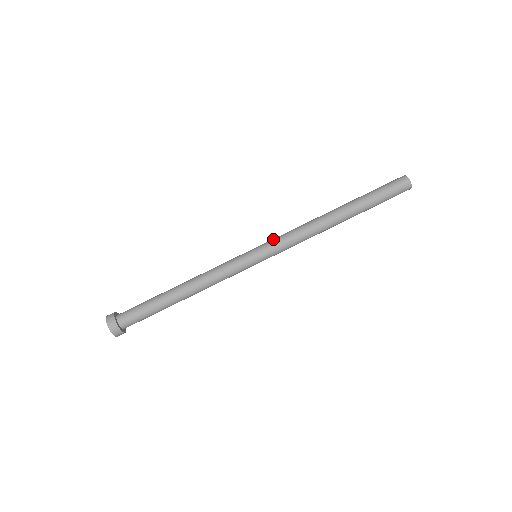
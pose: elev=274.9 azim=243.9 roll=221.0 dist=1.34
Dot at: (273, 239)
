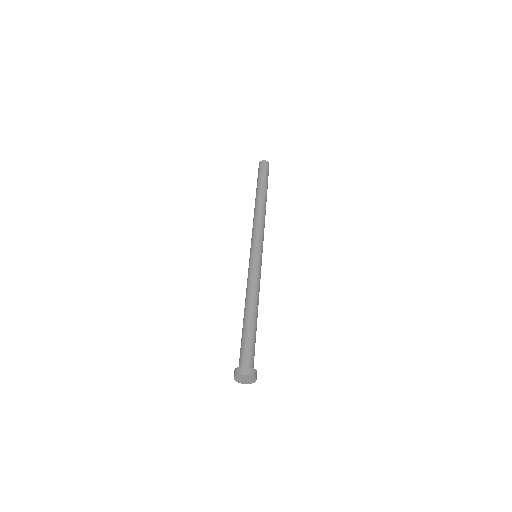
Dot at: occluded
